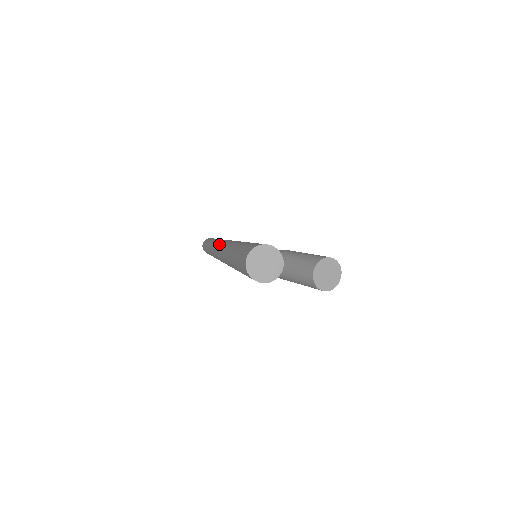
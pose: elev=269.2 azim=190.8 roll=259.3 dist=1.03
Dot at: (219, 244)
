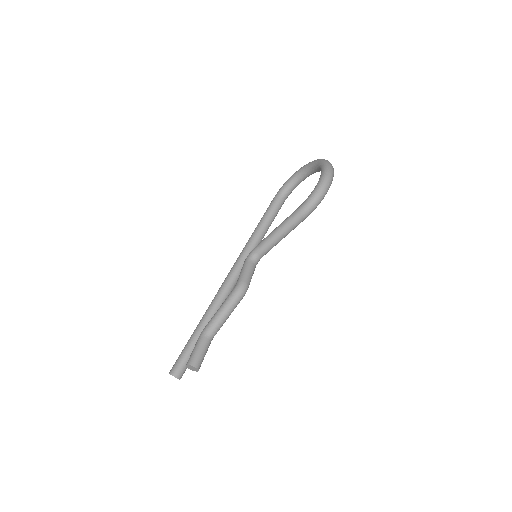
Dot at: occluded
